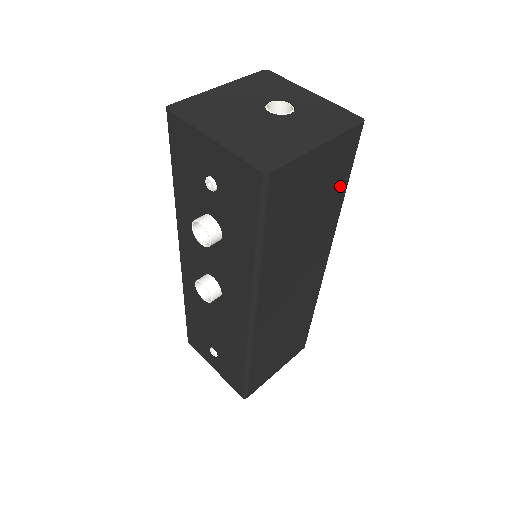
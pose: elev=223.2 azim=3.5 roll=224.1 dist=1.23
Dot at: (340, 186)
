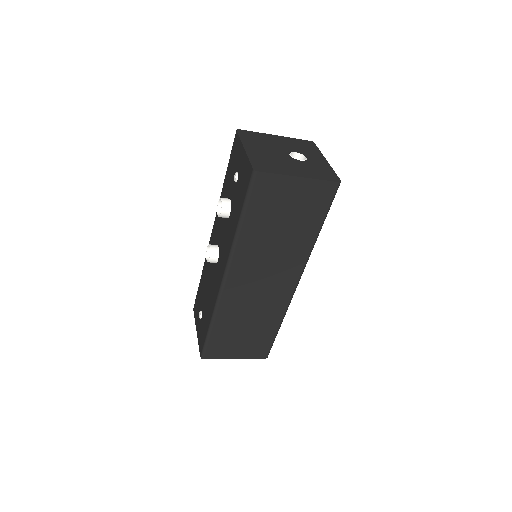
Dot at: (315, 221)
